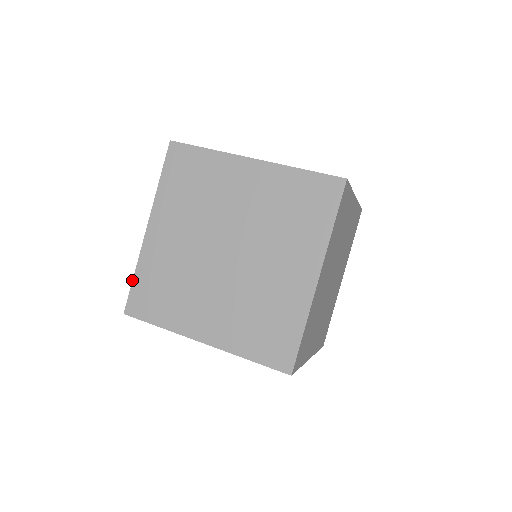
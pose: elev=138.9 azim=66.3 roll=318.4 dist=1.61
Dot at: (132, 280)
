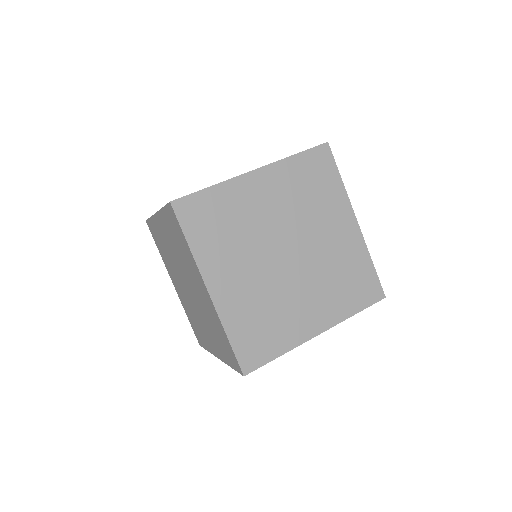
Dot at: (230, 344)
